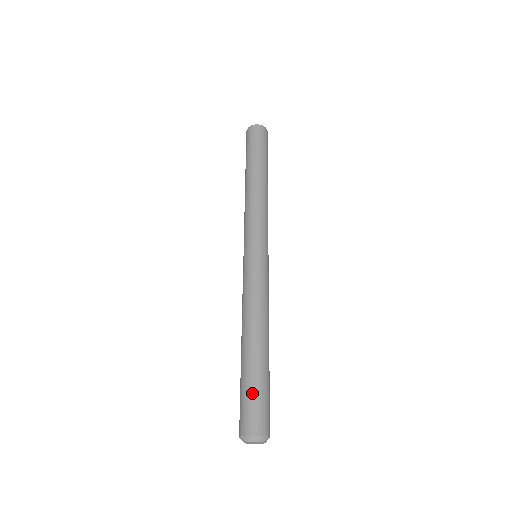
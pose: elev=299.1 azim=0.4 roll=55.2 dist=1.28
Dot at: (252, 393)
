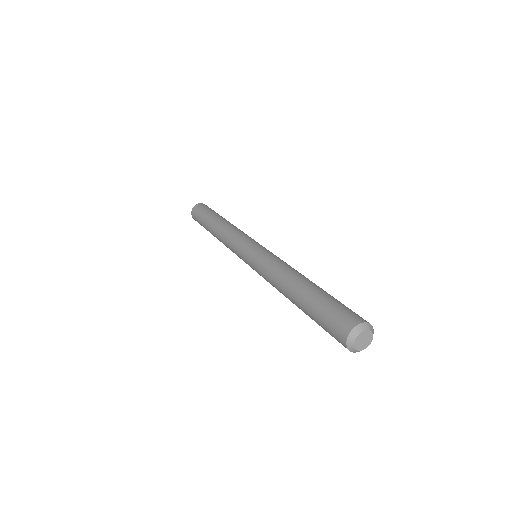
Dot at: (333, 303)
